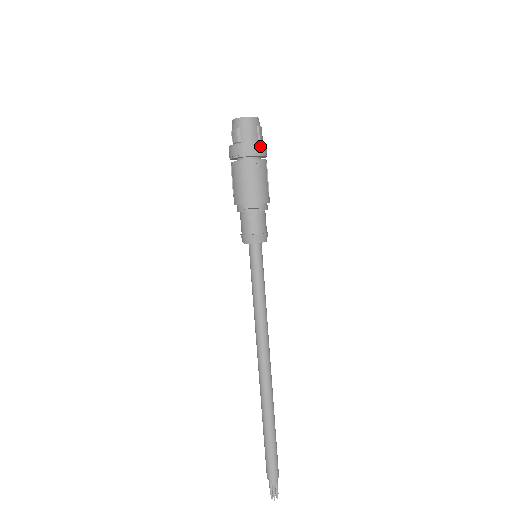
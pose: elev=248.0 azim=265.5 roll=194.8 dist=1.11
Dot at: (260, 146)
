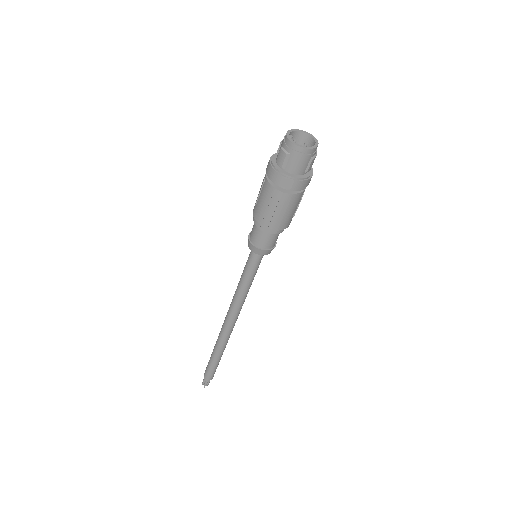
Dot at: (304, 182)
